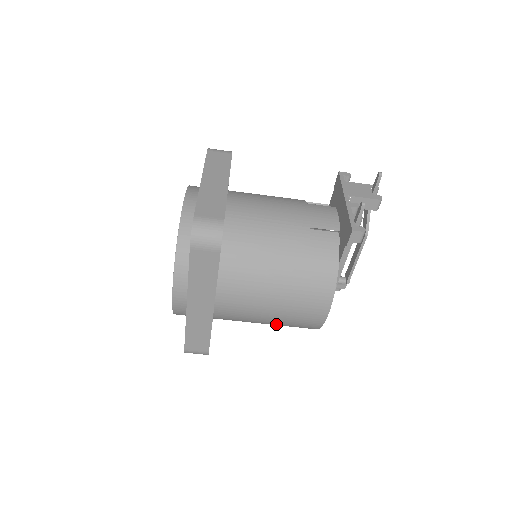
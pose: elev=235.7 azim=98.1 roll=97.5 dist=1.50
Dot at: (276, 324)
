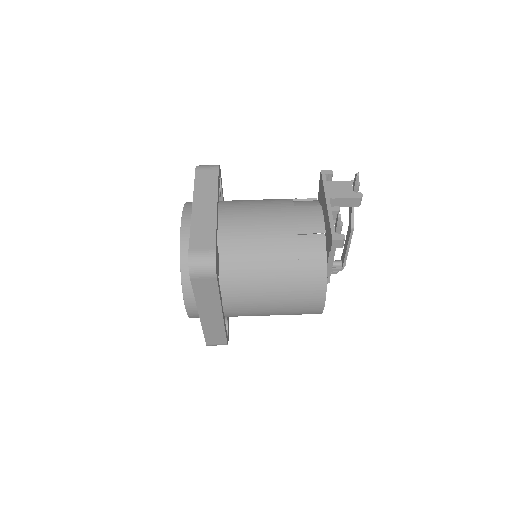
Dot at: occluded
